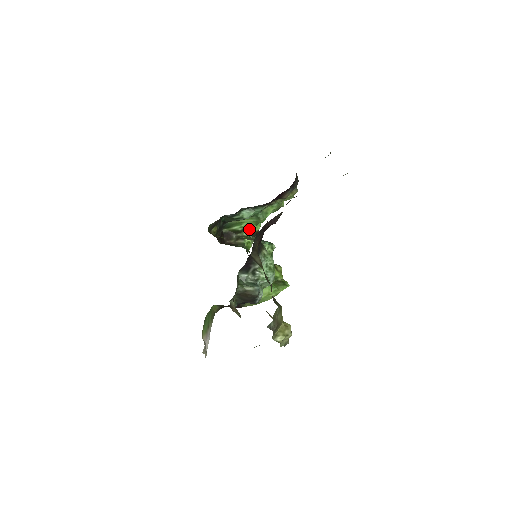
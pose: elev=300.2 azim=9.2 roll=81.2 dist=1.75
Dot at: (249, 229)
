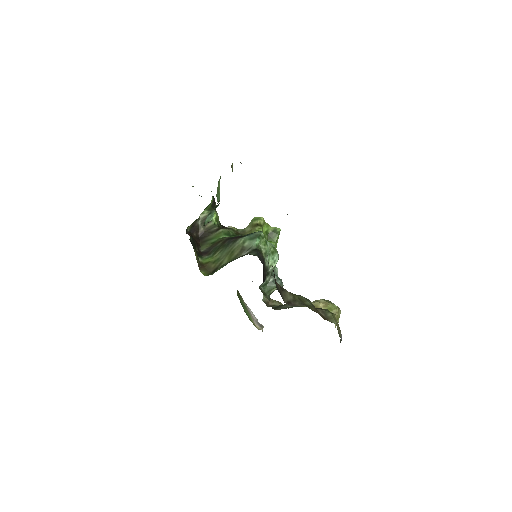
Dot at: (207, 207)
